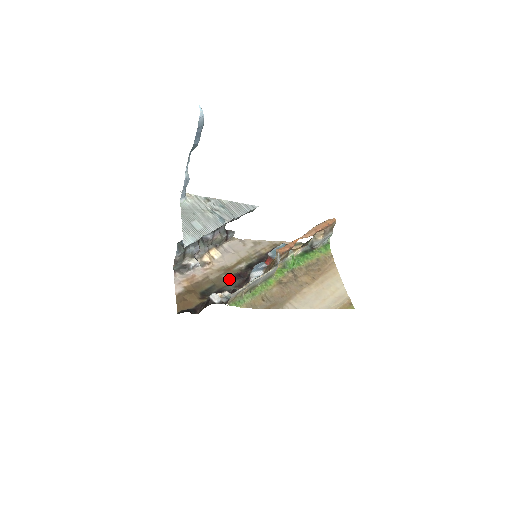
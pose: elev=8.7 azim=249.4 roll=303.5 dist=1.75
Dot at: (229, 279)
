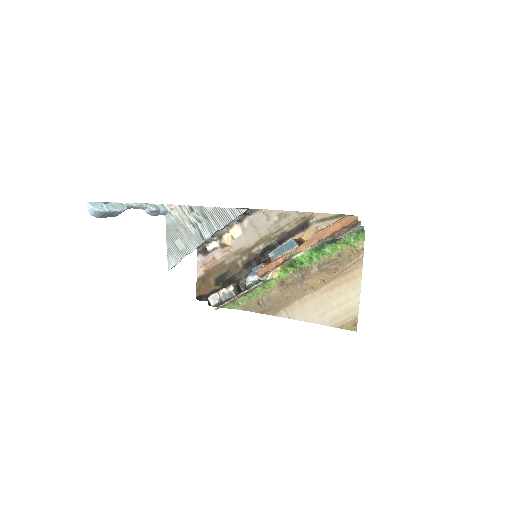
Dot at: (243, 265)
